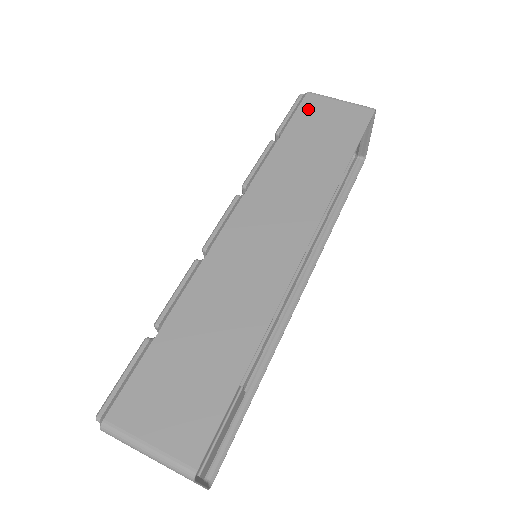
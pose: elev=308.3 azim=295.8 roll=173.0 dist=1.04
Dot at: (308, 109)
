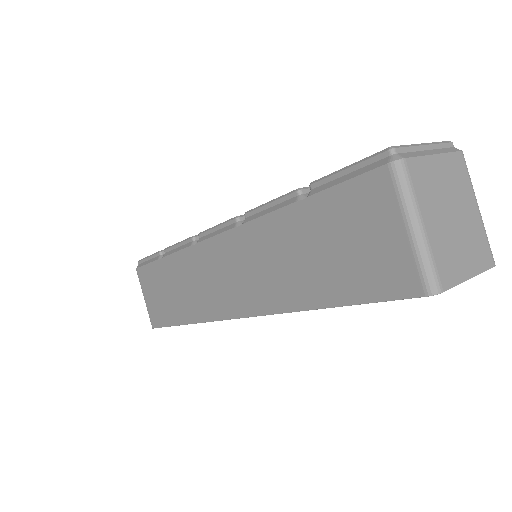
Dot at: (359, 195)
